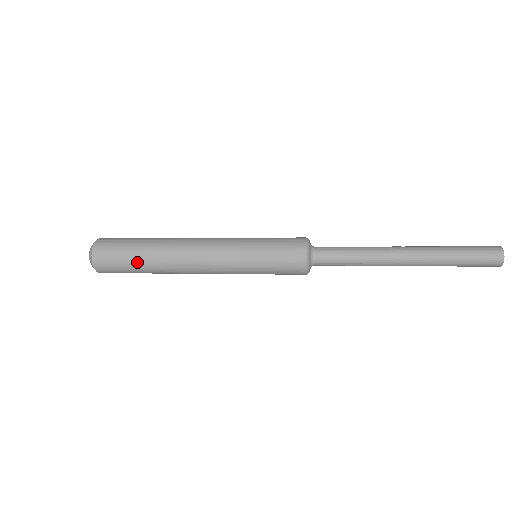
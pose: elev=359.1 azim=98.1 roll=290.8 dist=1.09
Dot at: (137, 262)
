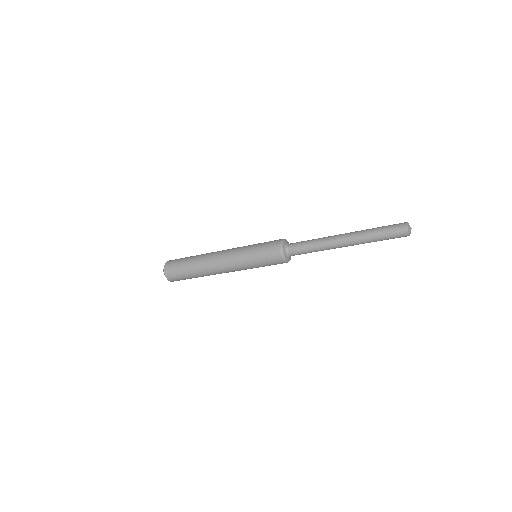
Dot at: (189, 259)
